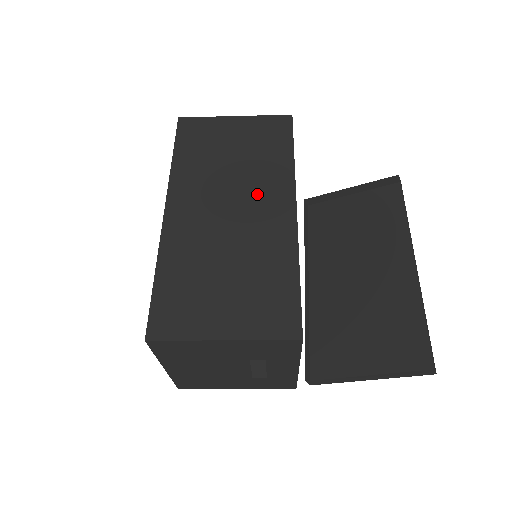
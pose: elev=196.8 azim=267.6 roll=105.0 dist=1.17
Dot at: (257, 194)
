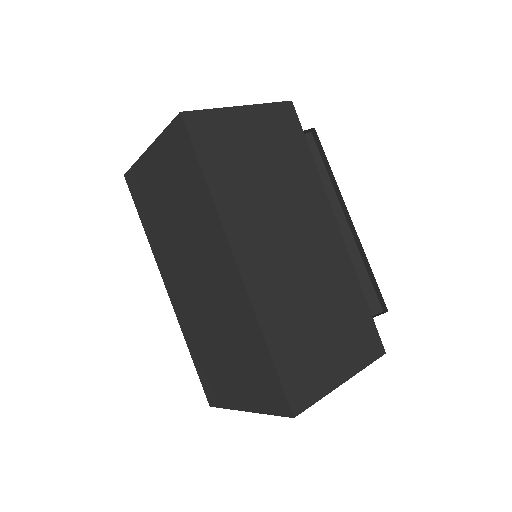
Dot at: (306, 218)
